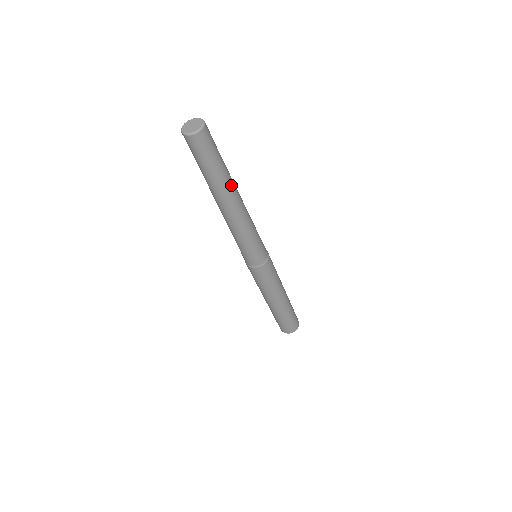
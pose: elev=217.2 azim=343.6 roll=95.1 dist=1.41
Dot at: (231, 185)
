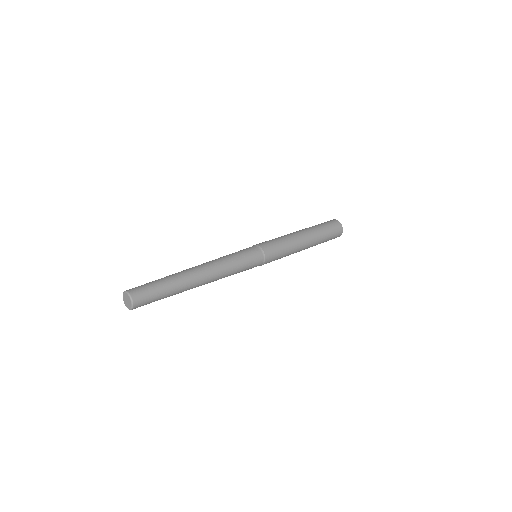
Dot at: (187, 285)
